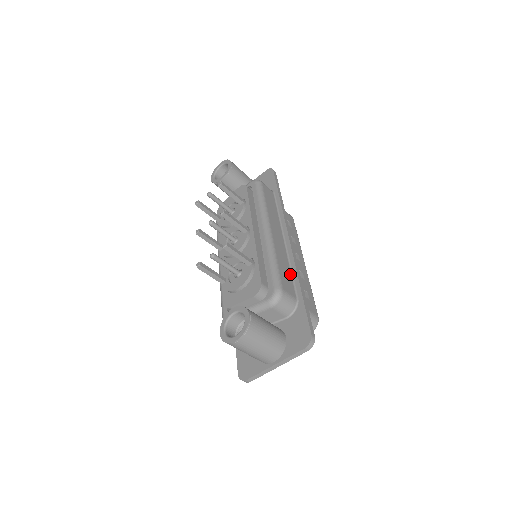
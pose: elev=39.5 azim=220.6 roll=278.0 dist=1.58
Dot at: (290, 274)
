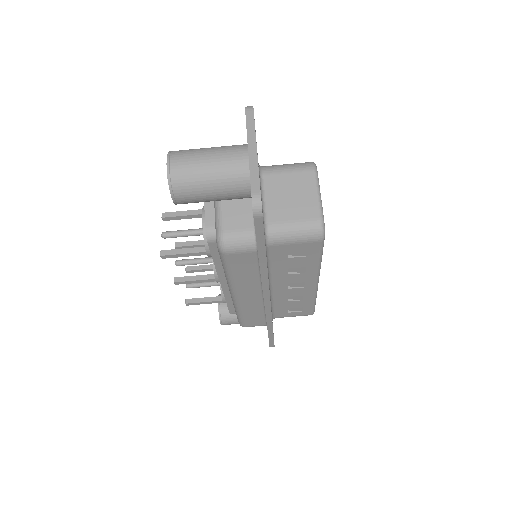
Dot at: occluded
